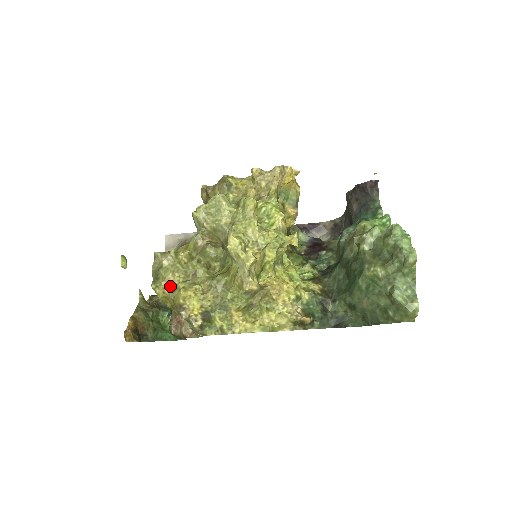
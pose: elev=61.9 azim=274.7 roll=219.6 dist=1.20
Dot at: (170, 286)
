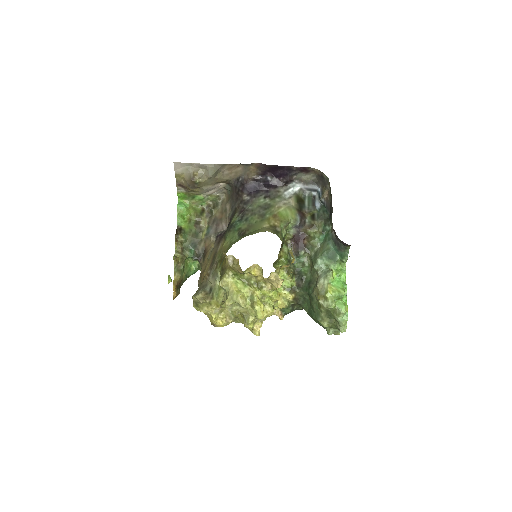
Dot at: (206, 312)
